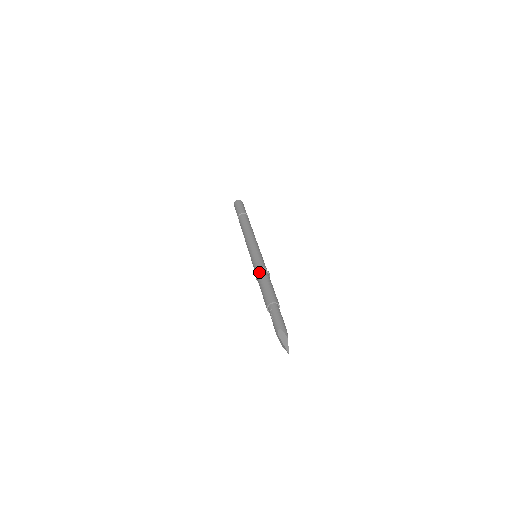
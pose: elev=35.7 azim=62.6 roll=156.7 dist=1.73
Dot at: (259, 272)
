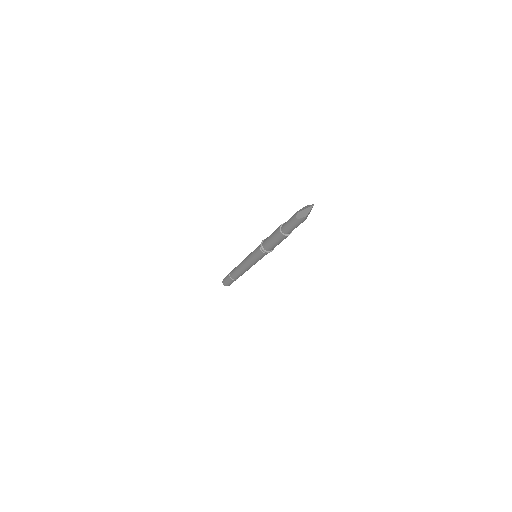
Dot at: (262, 241)
